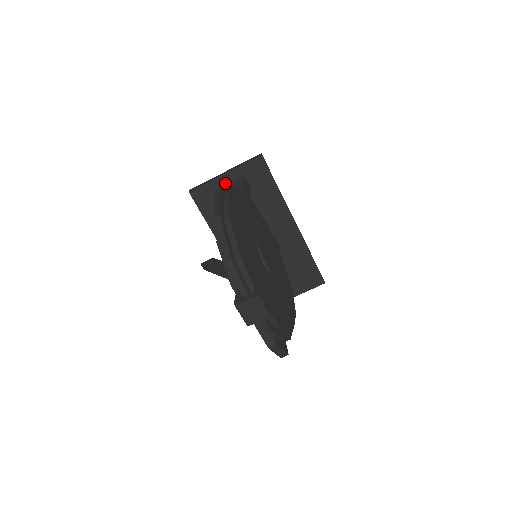
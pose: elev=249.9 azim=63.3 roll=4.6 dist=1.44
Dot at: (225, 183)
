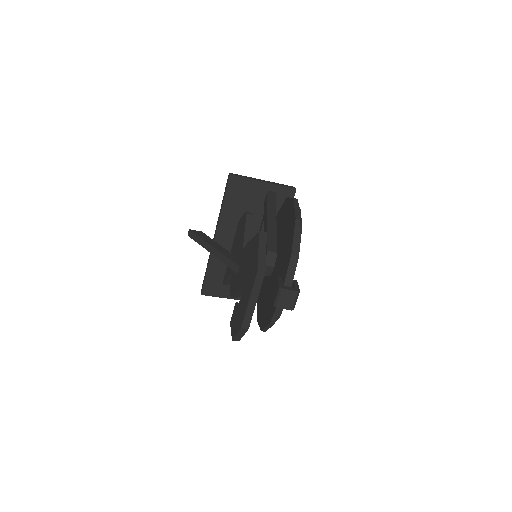
Dot at: (259, 188)
